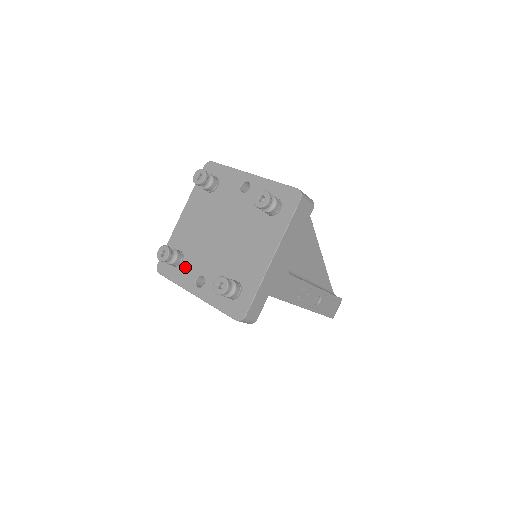
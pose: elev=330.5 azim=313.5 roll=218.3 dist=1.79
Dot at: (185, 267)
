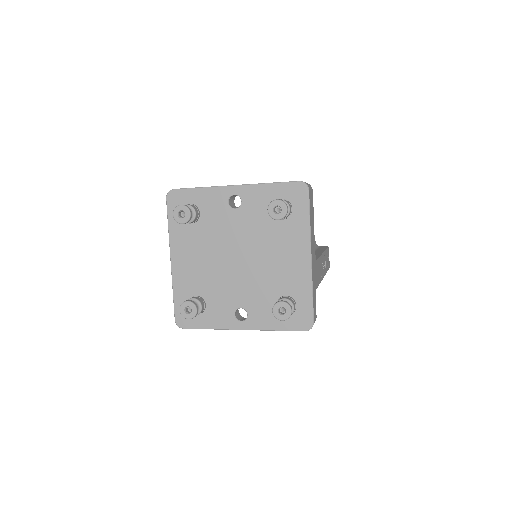
Dot at: (213, 309)
